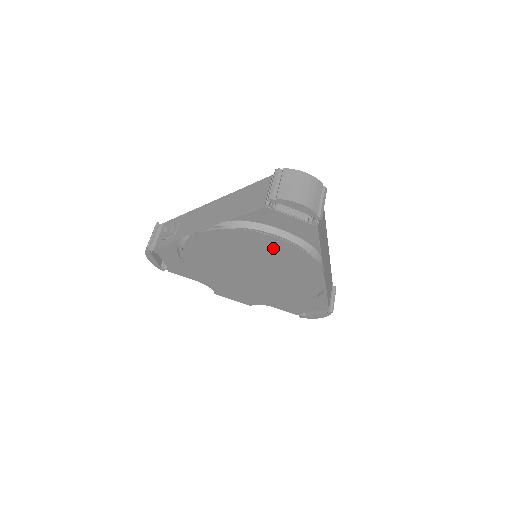
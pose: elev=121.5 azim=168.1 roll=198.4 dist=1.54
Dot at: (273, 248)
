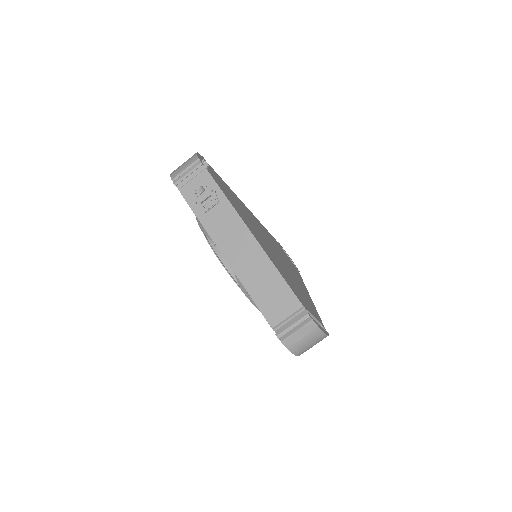
Dot at: occluded
